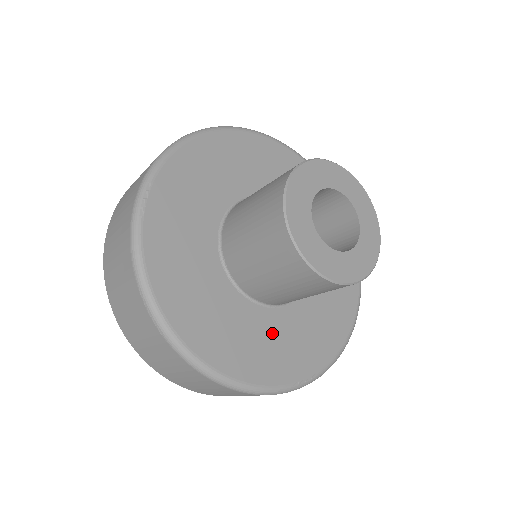
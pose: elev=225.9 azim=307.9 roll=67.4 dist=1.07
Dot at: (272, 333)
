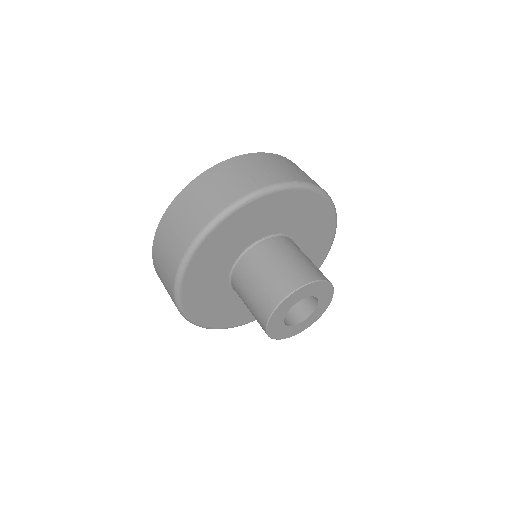
Dot at: (220, 300)
